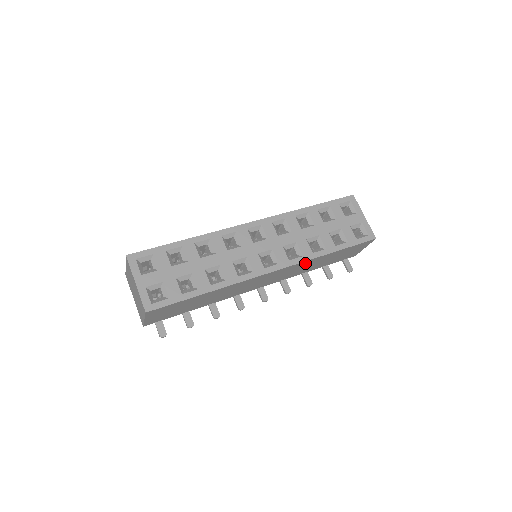
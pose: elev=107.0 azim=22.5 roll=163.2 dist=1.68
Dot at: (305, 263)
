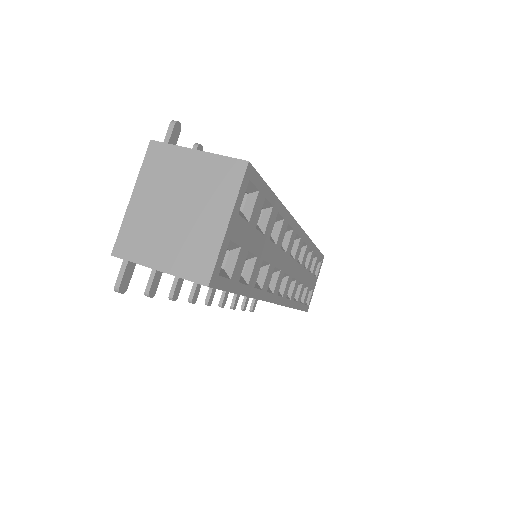
Dot at: occluded
